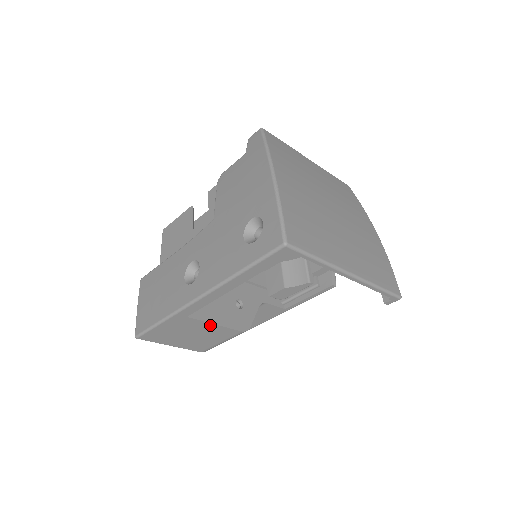
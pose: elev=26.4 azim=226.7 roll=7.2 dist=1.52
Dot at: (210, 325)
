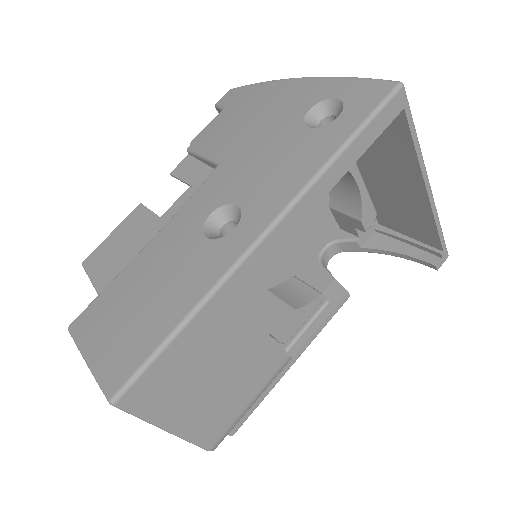
Dot at: (256, 333)
